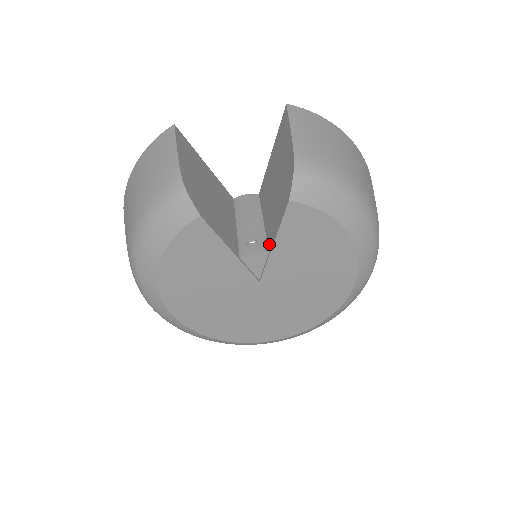
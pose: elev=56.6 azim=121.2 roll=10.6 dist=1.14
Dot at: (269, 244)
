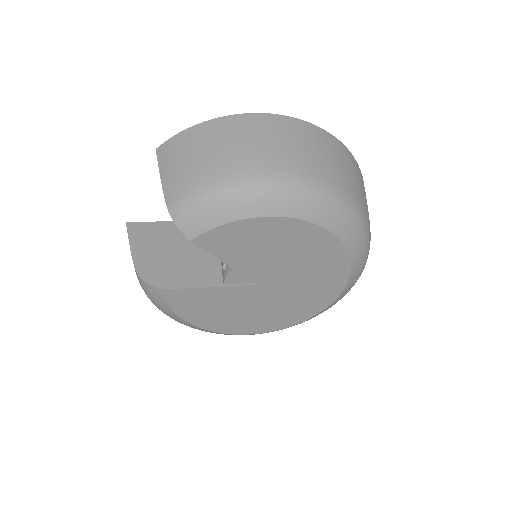
Dot at: occluded
